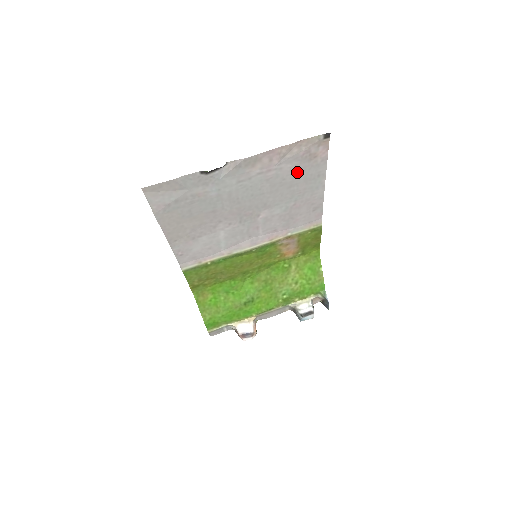
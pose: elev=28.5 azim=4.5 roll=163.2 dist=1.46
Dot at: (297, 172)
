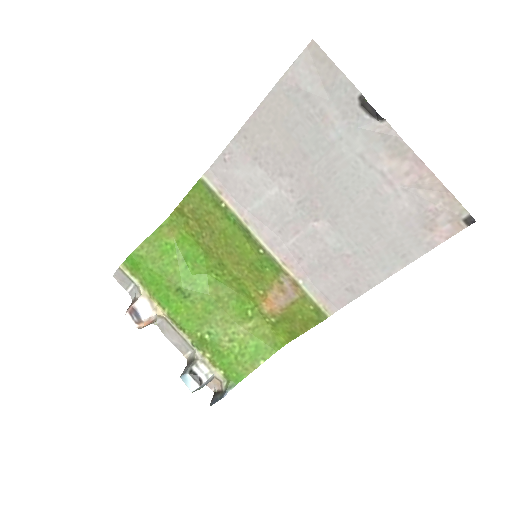
Dot at: (400, 223)
